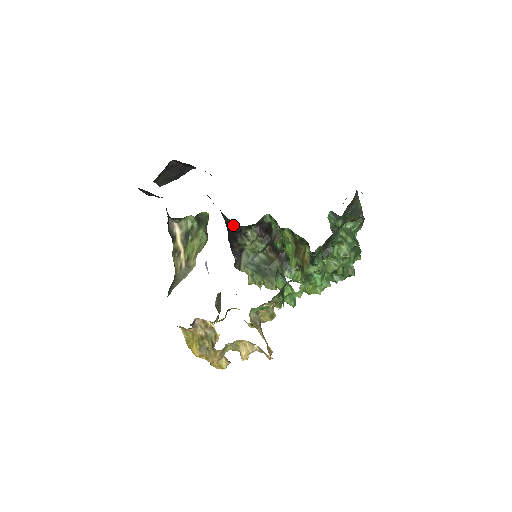
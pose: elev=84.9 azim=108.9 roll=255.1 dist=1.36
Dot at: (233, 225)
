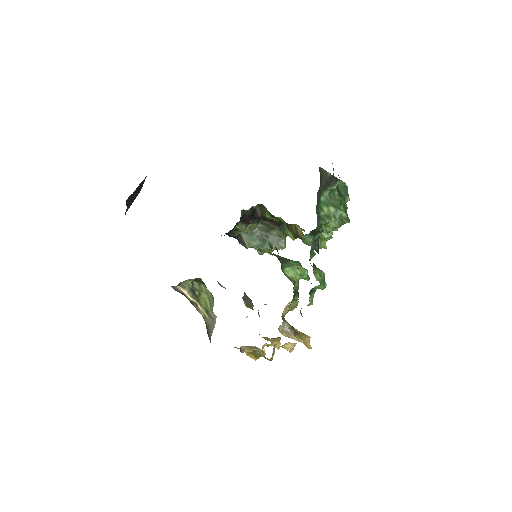
Dot at: occluded
